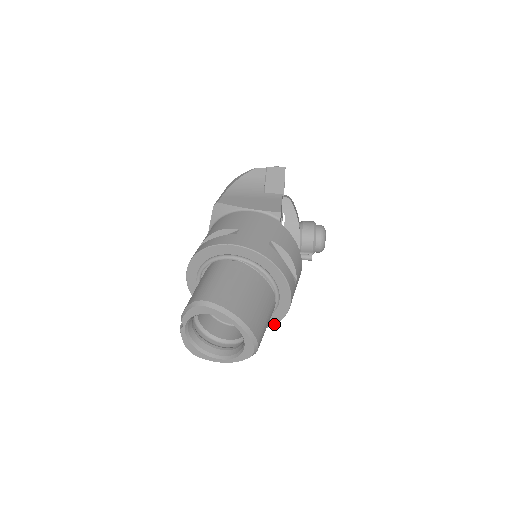
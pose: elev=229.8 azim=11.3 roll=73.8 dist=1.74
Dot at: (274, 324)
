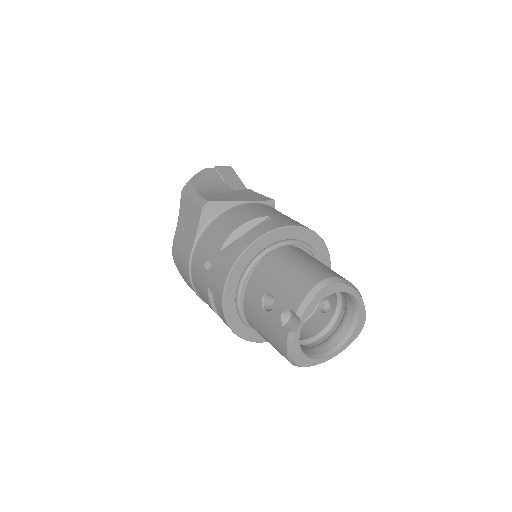
Dot at: occluded
